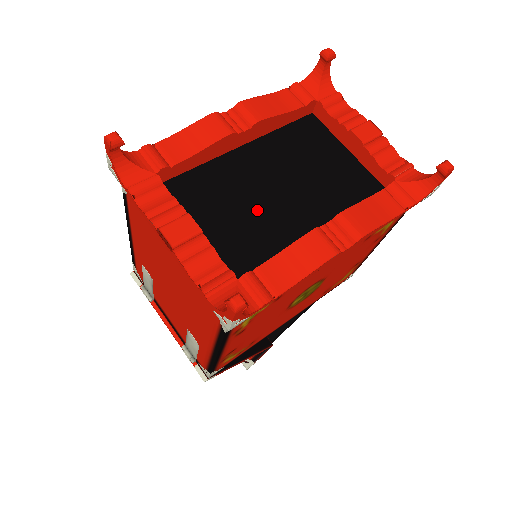
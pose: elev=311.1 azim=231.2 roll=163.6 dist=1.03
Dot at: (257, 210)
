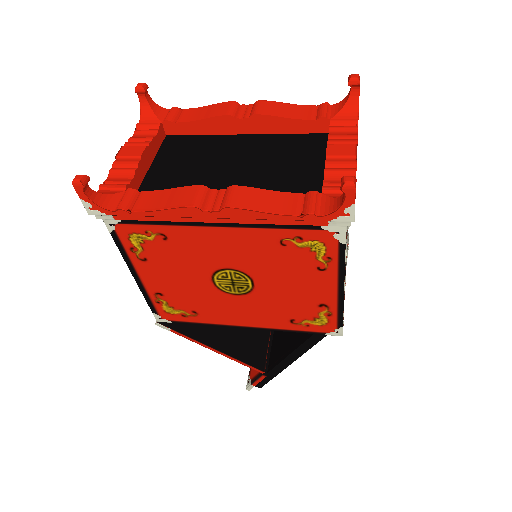
Dot at: (203, 172)
